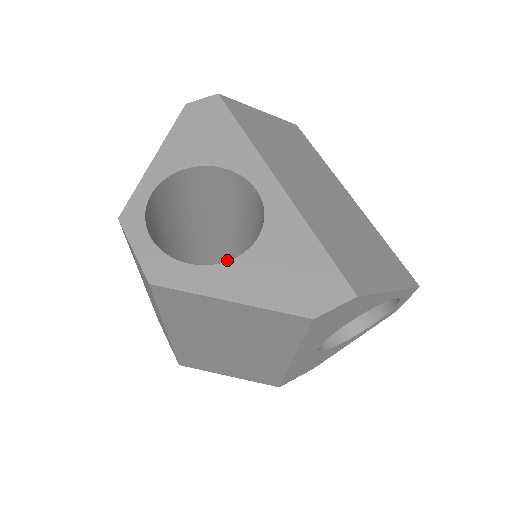
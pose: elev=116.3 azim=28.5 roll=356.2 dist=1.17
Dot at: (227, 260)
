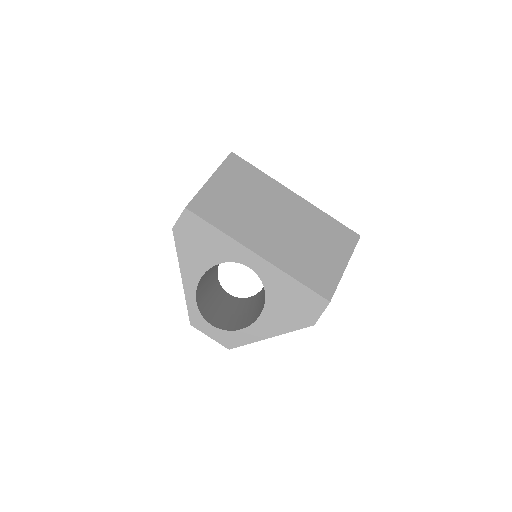
Dot at: occluded
